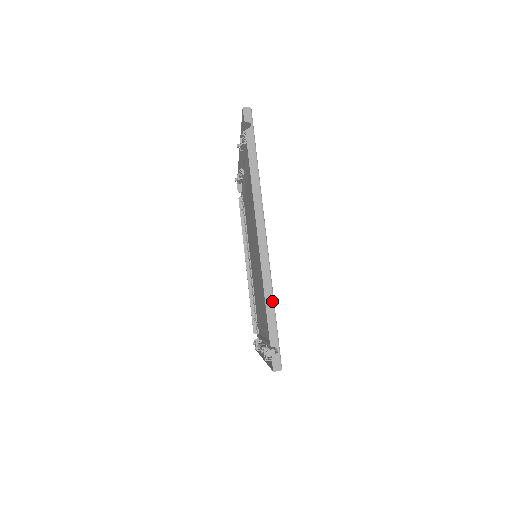
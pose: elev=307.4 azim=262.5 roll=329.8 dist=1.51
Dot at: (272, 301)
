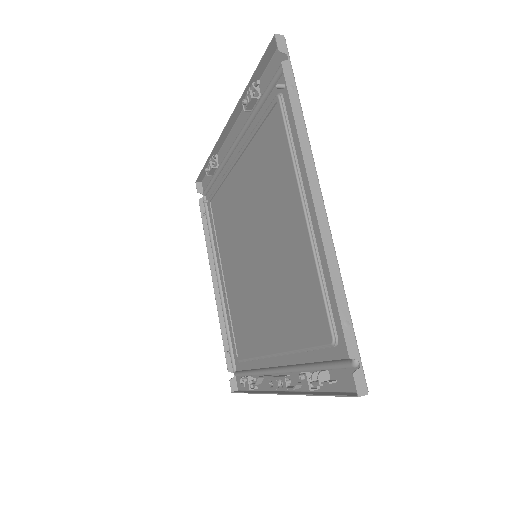
Dot at: (343, 292)
